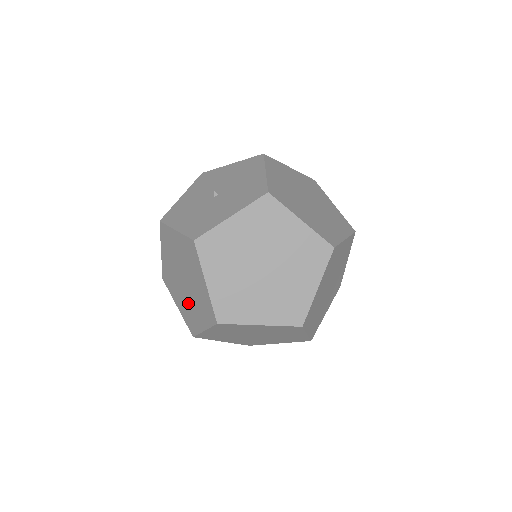
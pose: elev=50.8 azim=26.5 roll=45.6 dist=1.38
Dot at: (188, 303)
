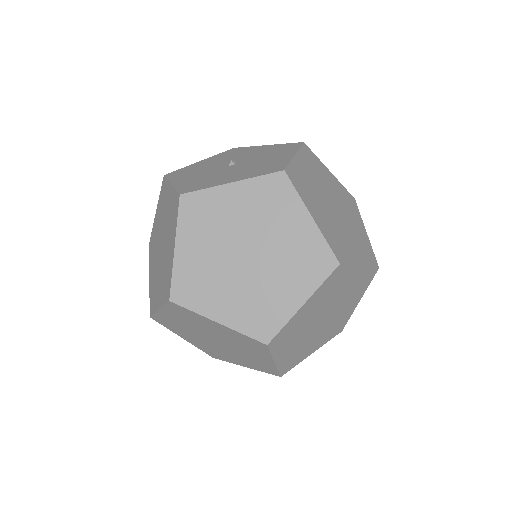
Dot at: (157, 274)
